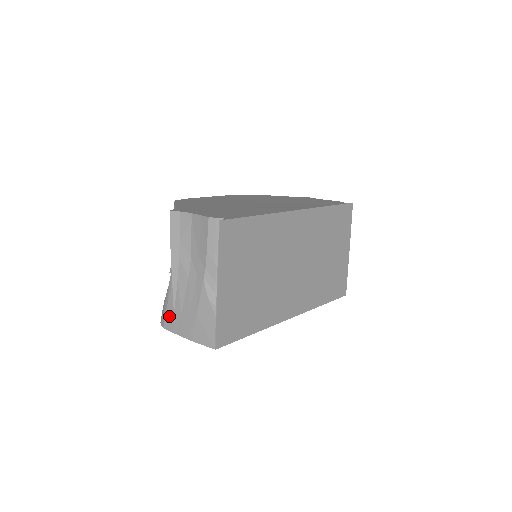
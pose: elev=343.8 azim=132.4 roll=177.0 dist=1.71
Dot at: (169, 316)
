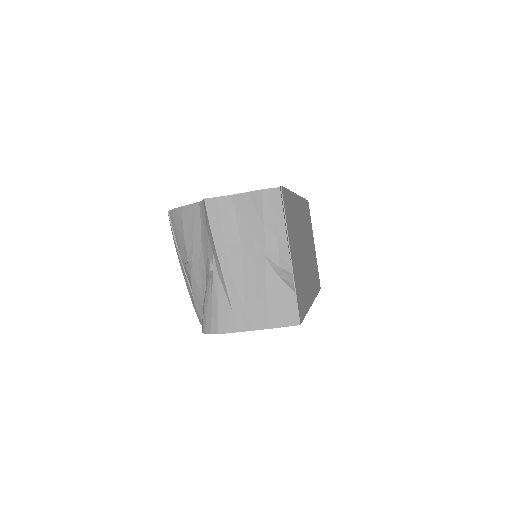
Dot at: (225, 316)
